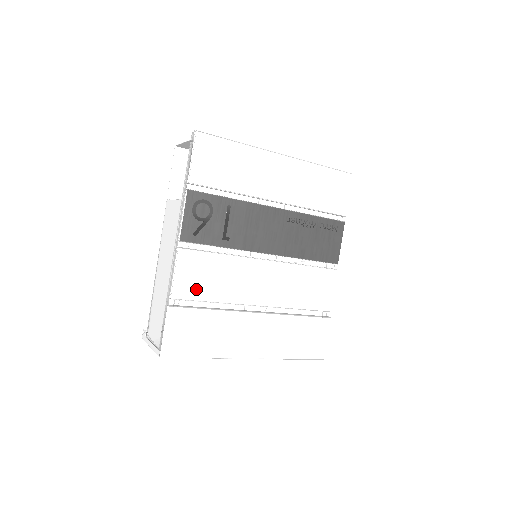
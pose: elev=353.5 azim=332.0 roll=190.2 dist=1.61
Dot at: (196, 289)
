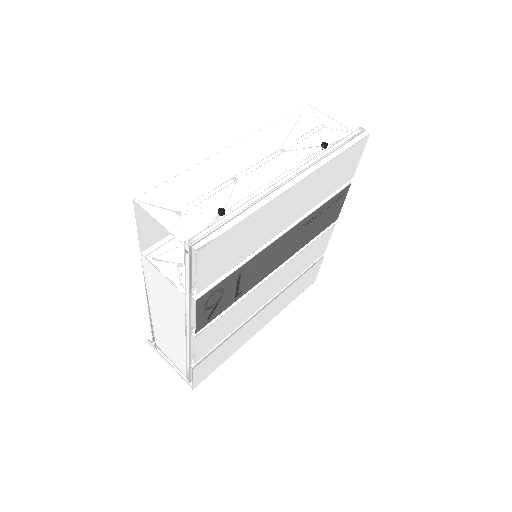
Dot at: (215, 341)
